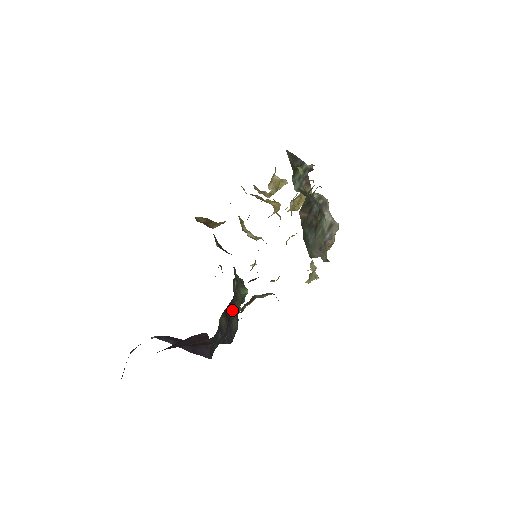
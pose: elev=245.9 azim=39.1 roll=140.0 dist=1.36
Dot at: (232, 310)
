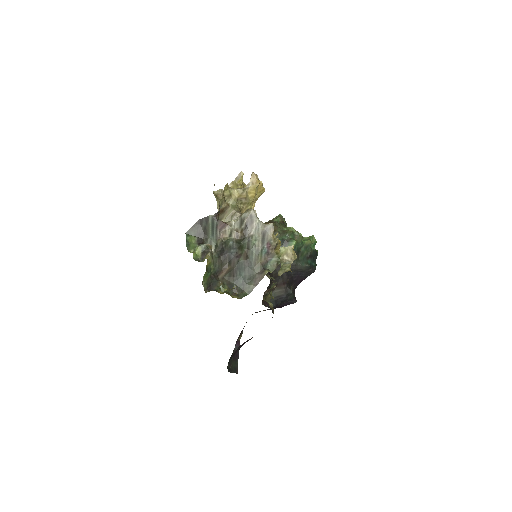
Dot at: occluded
